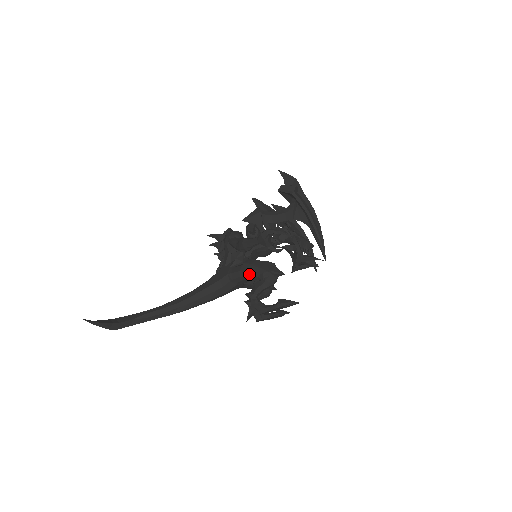
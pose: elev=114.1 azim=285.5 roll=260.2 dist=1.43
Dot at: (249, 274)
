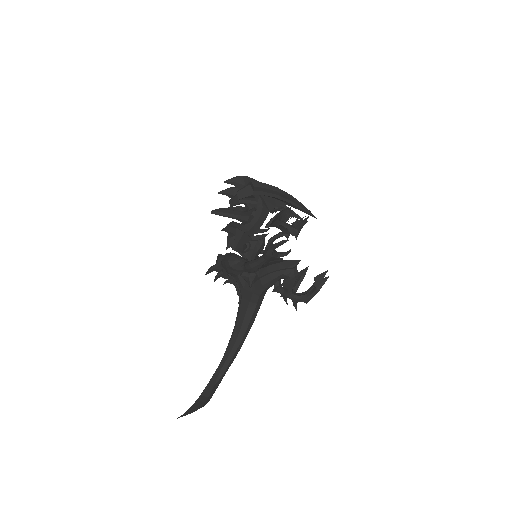
Dot at: (272, 282)
